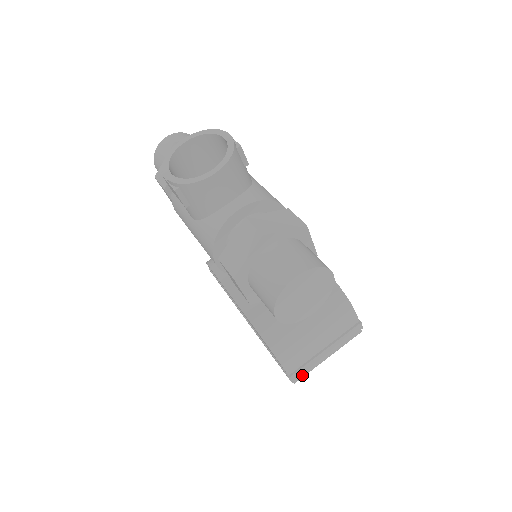
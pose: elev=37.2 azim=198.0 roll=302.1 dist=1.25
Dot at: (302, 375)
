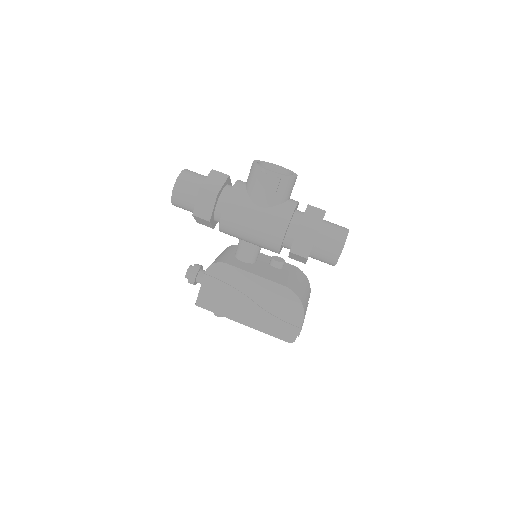
Dot at: occluded
